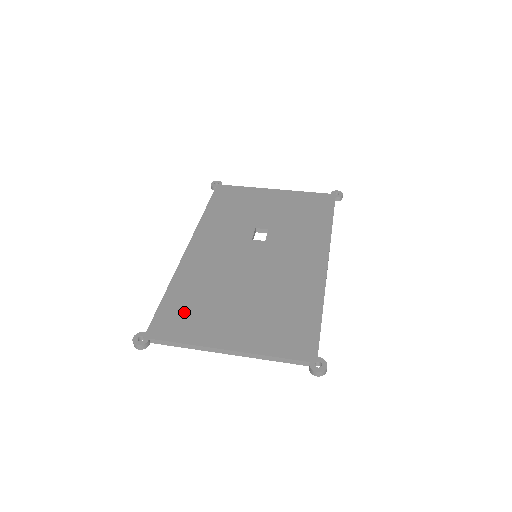
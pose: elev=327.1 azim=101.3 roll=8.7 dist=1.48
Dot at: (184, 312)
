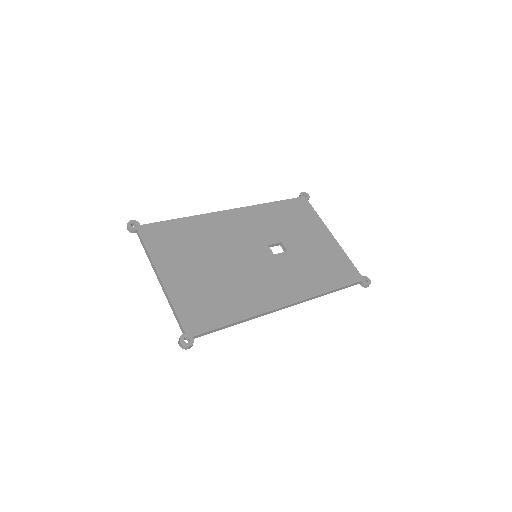
Dot at: (172, 237)
